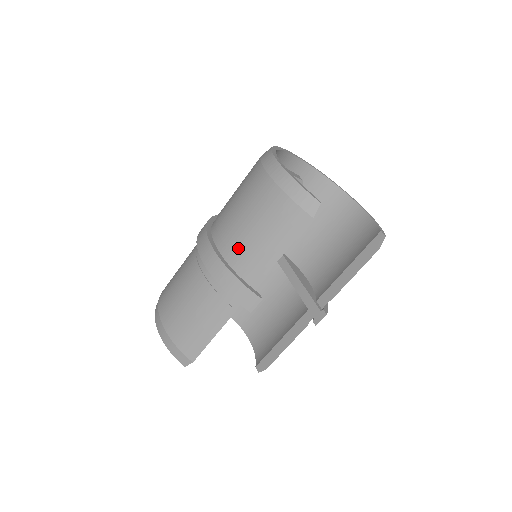
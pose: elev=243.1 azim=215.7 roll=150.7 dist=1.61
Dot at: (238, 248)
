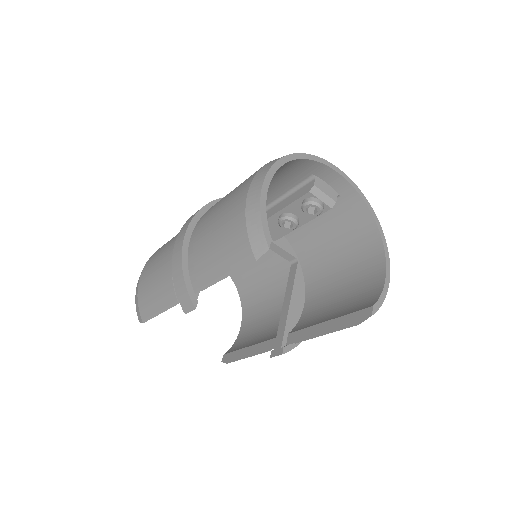
Dot at: (198, 247)
